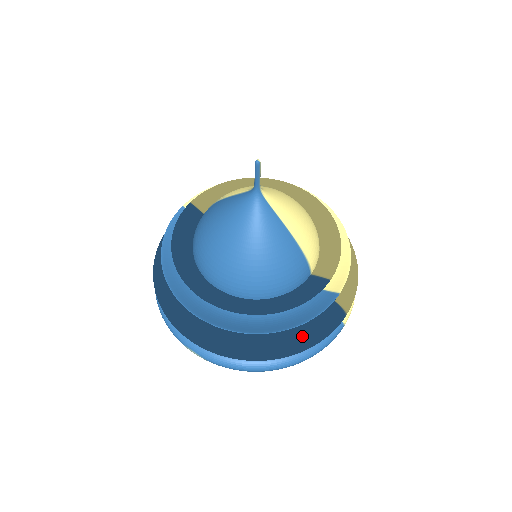
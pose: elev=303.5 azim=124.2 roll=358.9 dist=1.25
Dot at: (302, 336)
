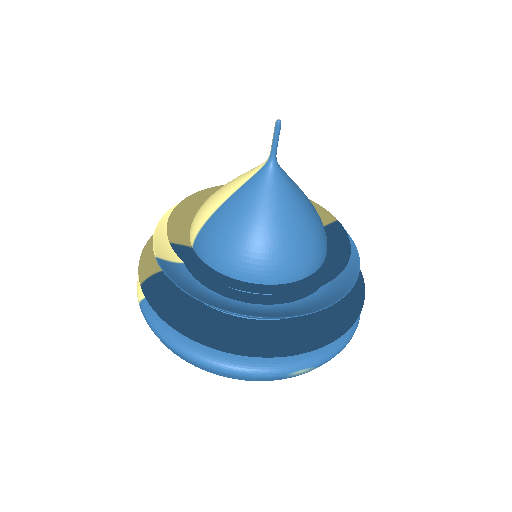
Dot at: occluded
